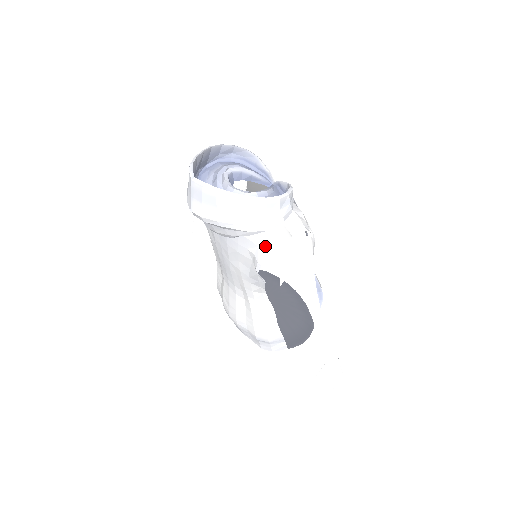
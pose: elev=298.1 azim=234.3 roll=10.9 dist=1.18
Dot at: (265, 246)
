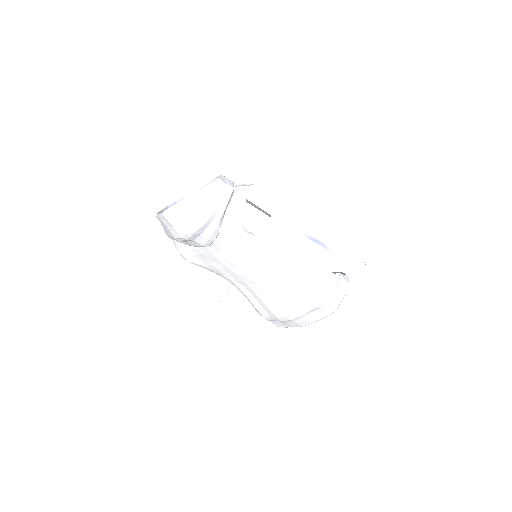
Dot at: (239, 210)
